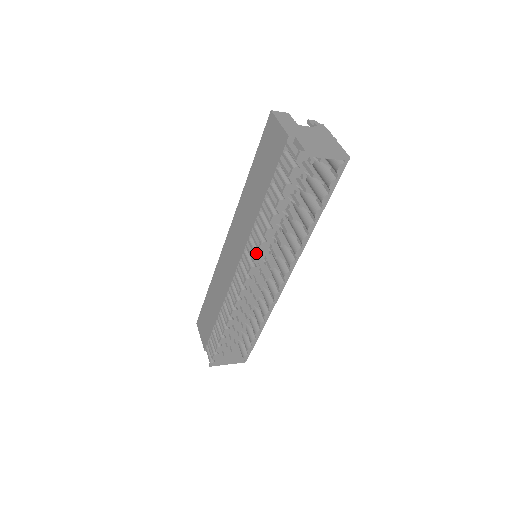
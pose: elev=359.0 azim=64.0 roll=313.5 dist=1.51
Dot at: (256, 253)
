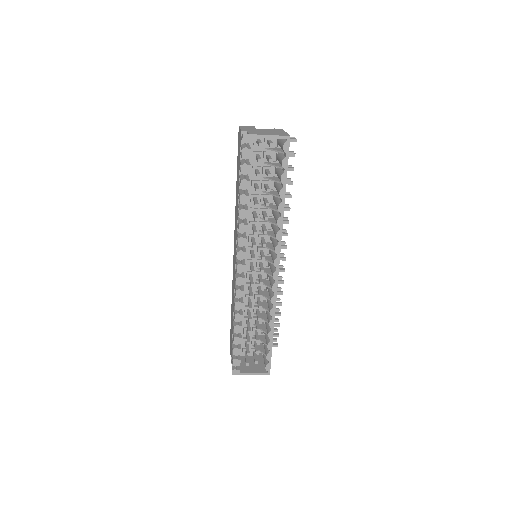
Dot at: (239, 237)
